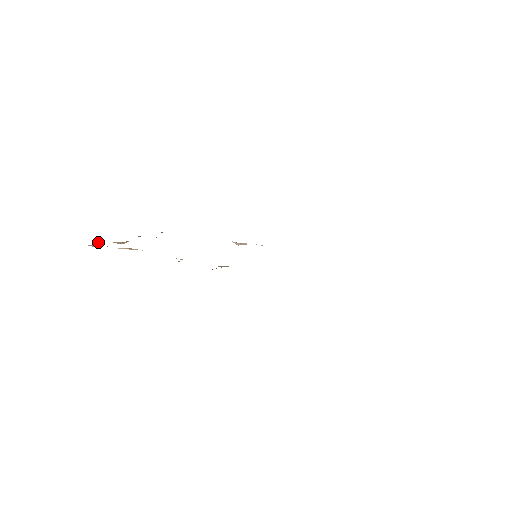
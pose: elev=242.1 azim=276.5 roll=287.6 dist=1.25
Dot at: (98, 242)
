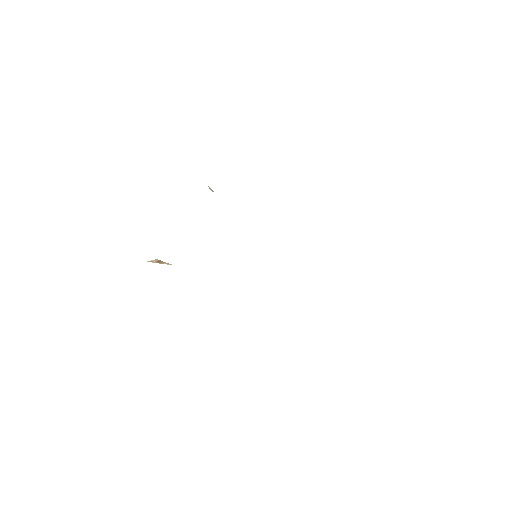
Dot at: occluded
